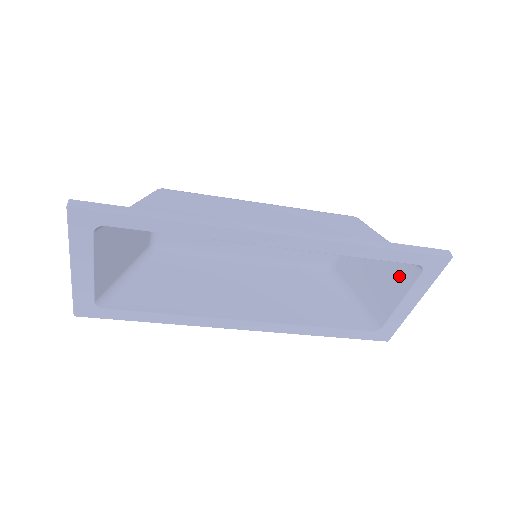
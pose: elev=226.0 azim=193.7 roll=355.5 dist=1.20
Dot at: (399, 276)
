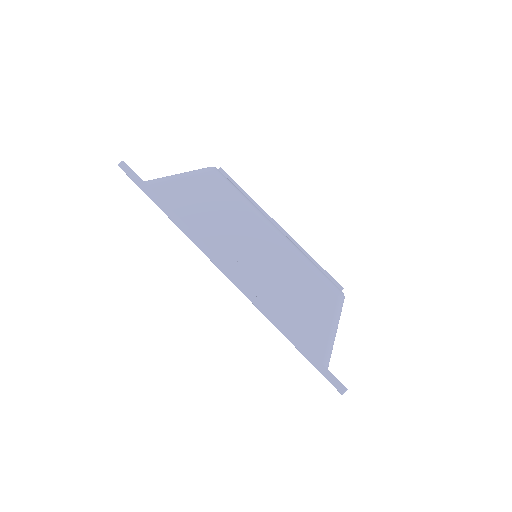
Dot at: occluded
